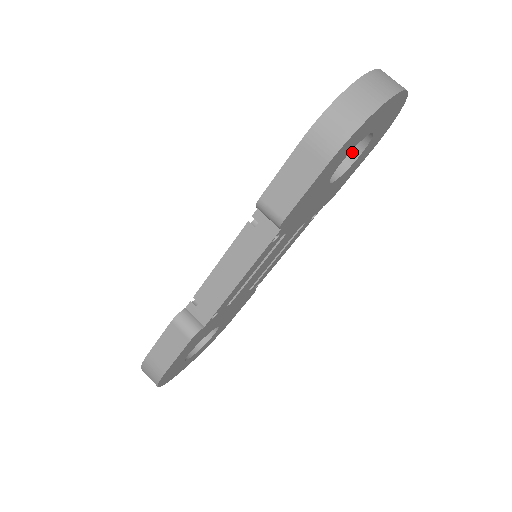
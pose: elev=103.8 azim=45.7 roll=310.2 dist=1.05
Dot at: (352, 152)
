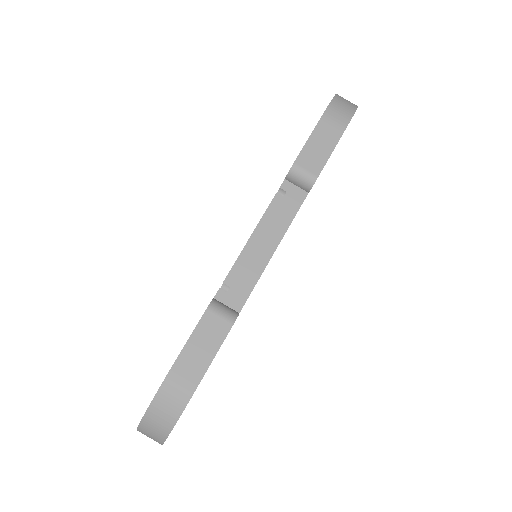
Dot at: occluded
